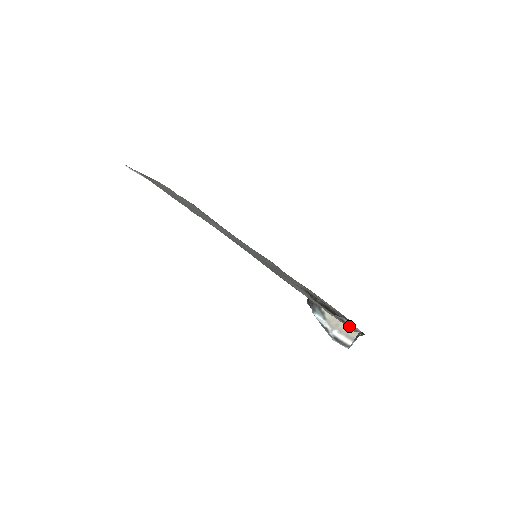
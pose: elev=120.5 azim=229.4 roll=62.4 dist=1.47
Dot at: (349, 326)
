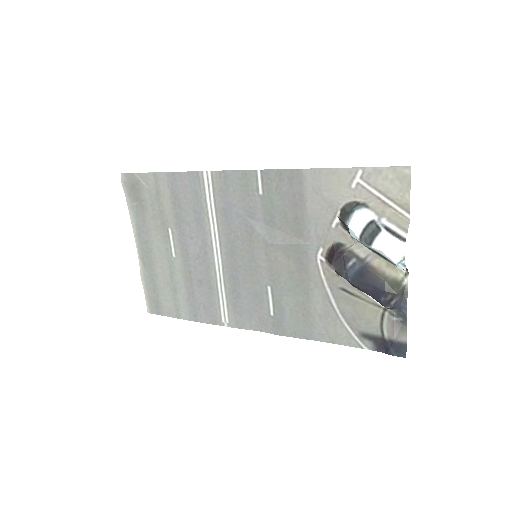
Dot at: (398, 197)
